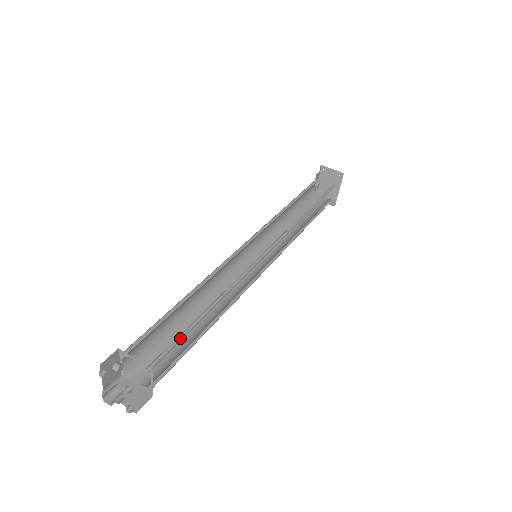
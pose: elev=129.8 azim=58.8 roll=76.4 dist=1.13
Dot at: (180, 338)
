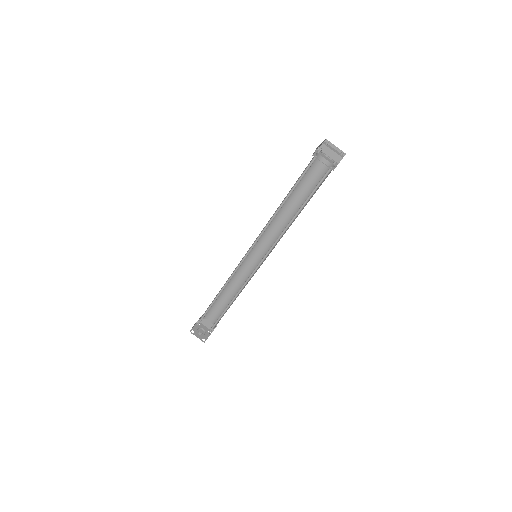
Dot at: (218, 320)
